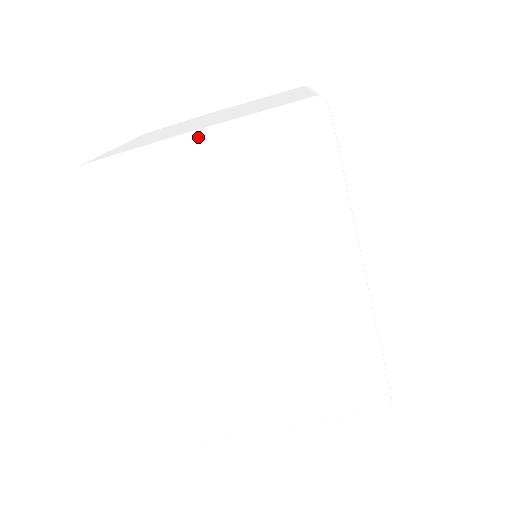
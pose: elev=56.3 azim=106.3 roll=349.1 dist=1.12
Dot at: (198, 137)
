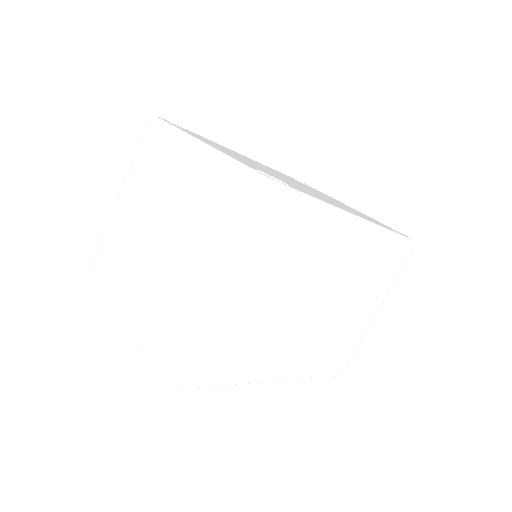
Dot at: (214, 283)
